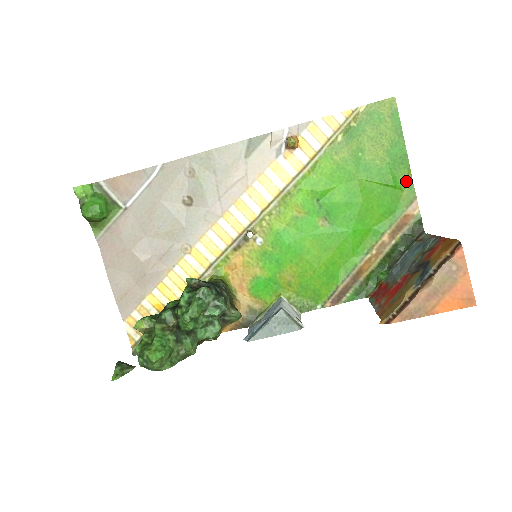
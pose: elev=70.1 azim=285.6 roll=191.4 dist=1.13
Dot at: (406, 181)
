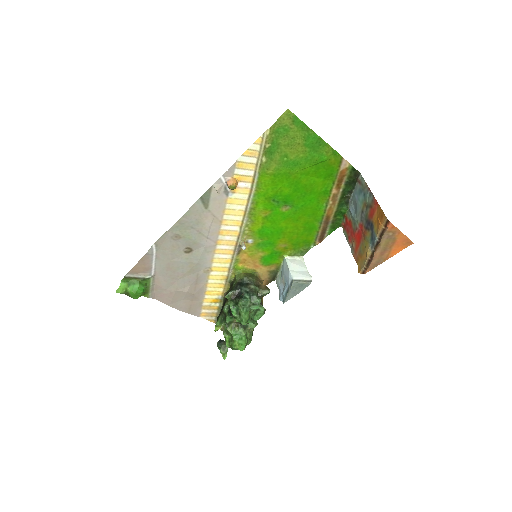
Dot at: (329, 153)
